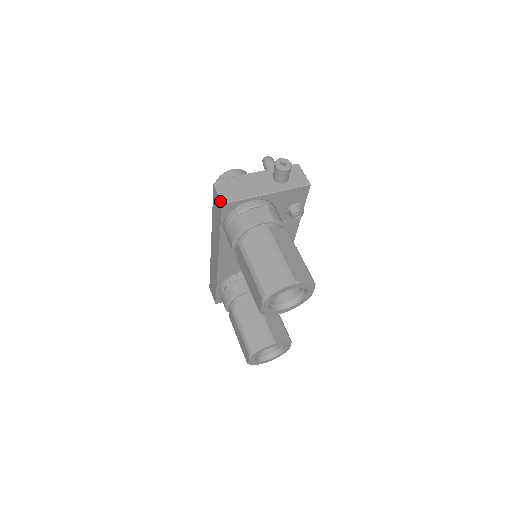
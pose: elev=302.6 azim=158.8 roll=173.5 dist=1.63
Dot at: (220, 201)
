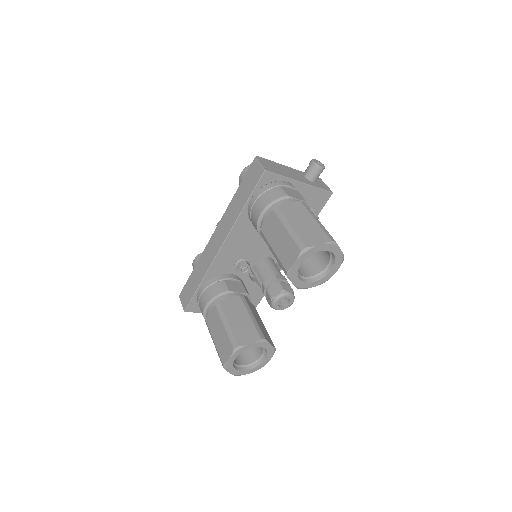
Dot at: (262, 168)
